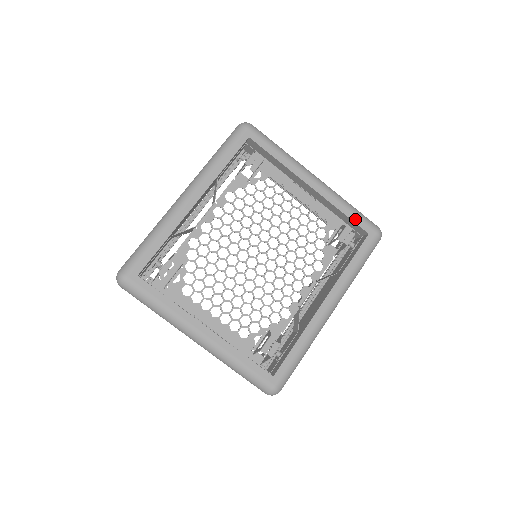
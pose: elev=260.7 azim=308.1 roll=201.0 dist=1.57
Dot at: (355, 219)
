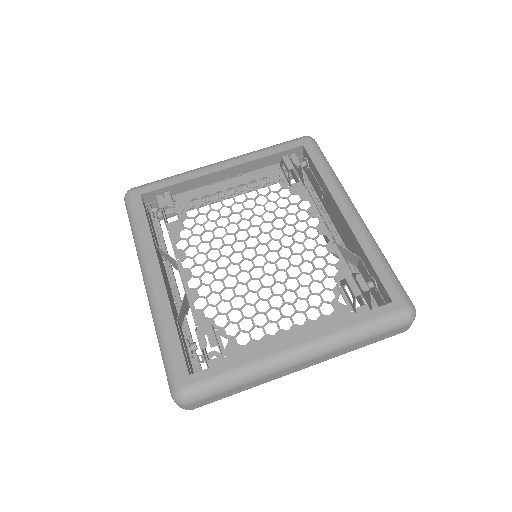
Dot at: (281, 149)
